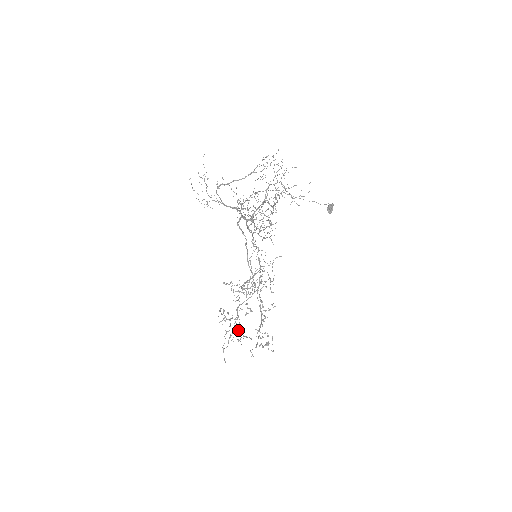
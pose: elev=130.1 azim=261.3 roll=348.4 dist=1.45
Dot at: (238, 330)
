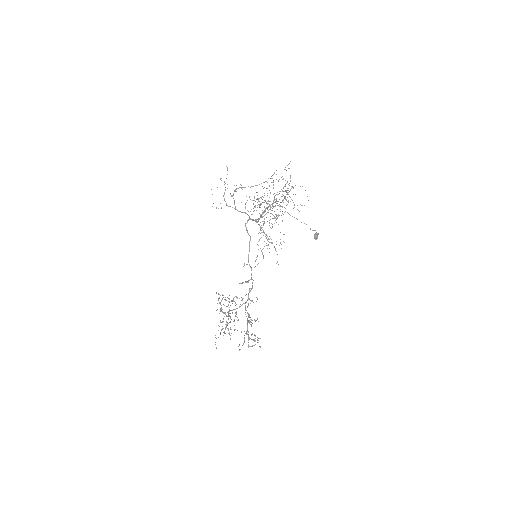
Dot at: (228, 328)
